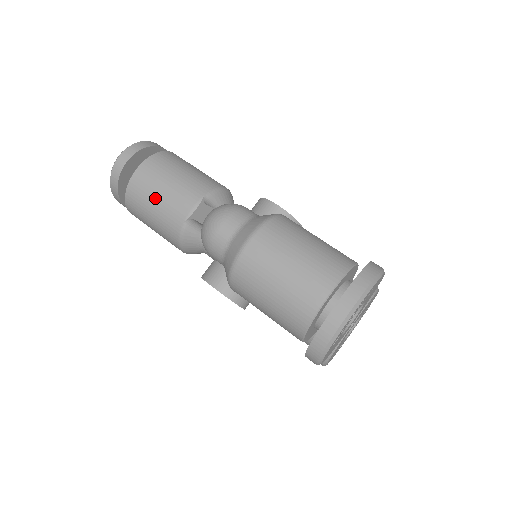
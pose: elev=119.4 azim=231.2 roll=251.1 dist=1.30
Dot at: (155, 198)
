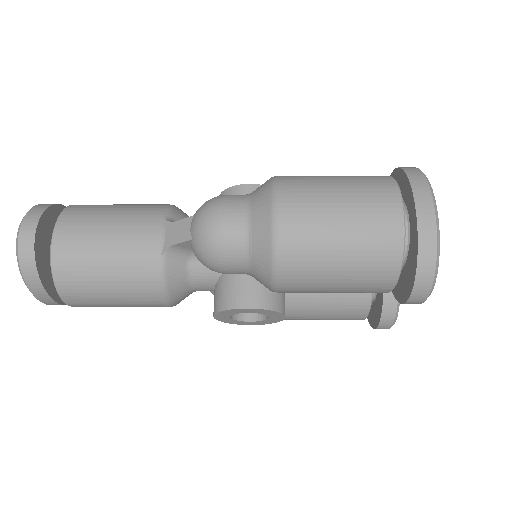
Dot at: (102, 254)
